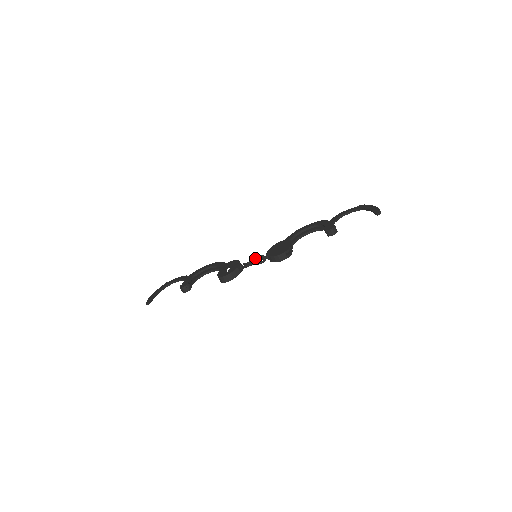
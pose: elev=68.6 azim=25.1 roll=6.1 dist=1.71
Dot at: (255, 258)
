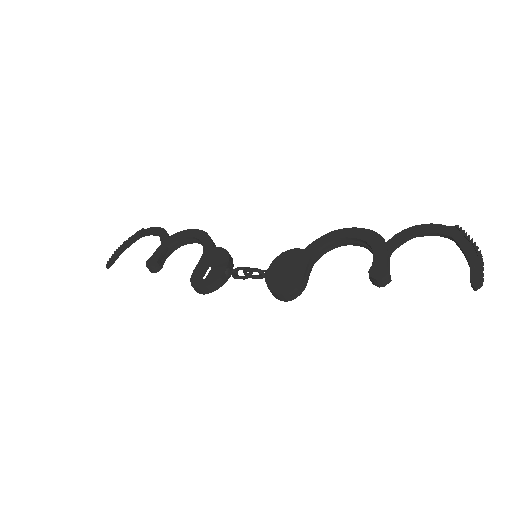
Dot at: (248, 271)
